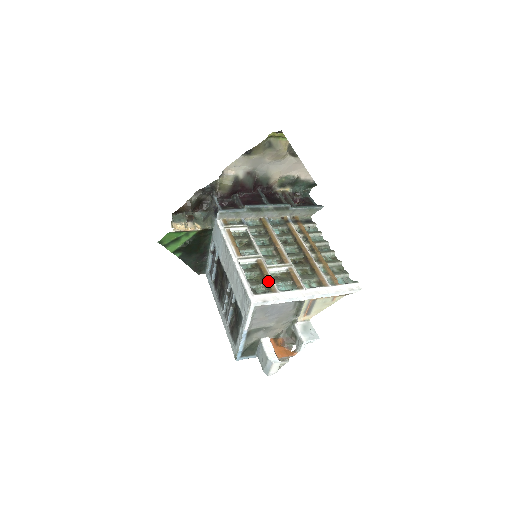
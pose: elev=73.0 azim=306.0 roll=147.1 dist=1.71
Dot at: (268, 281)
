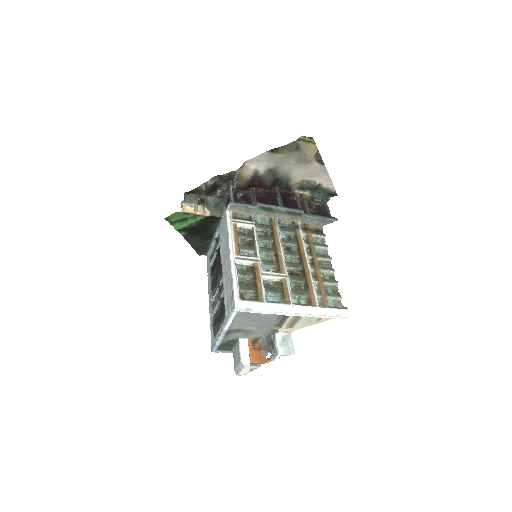
Dot at: (258, 288)
